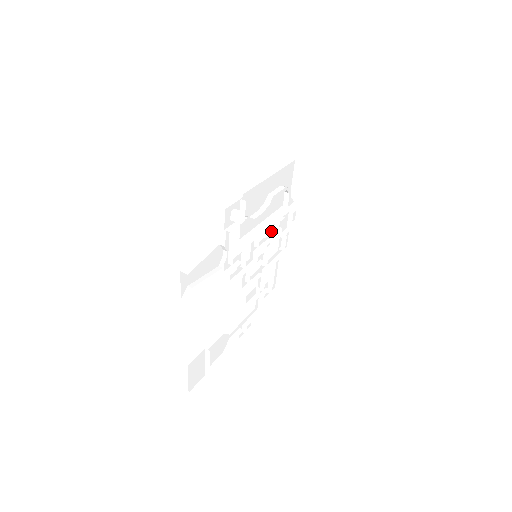
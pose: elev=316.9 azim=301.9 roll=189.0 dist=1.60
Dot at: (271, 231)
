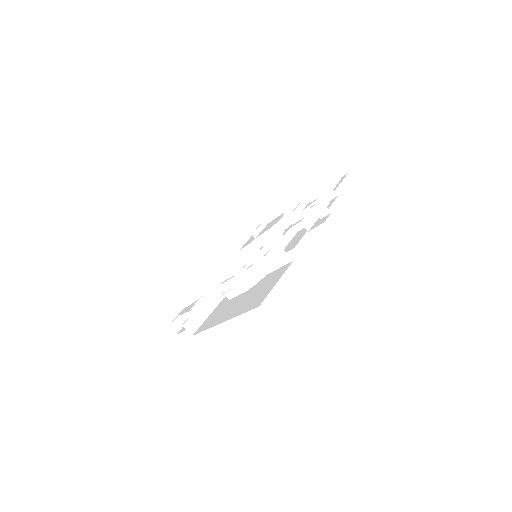
Dot at: (264, 257)
